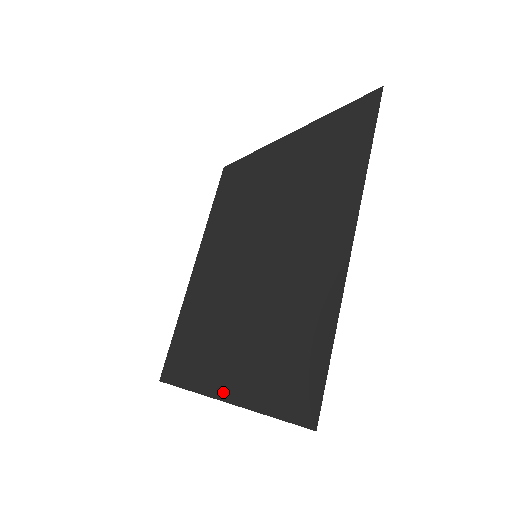
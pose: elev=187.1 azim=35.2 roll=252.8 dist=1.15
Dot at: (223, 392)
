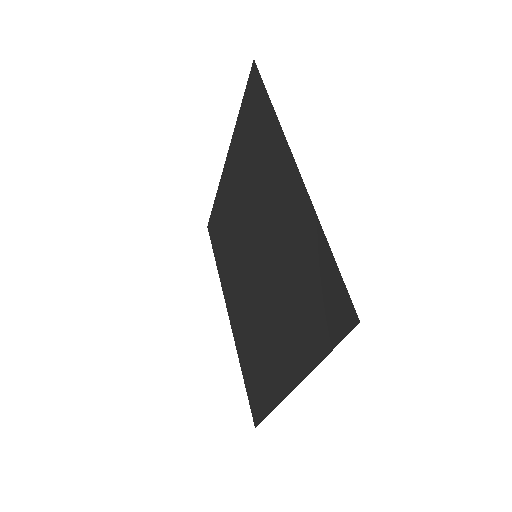
Dot at: (293, 378)
